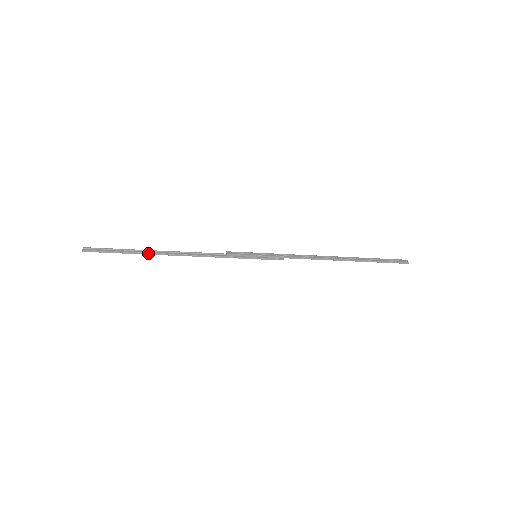
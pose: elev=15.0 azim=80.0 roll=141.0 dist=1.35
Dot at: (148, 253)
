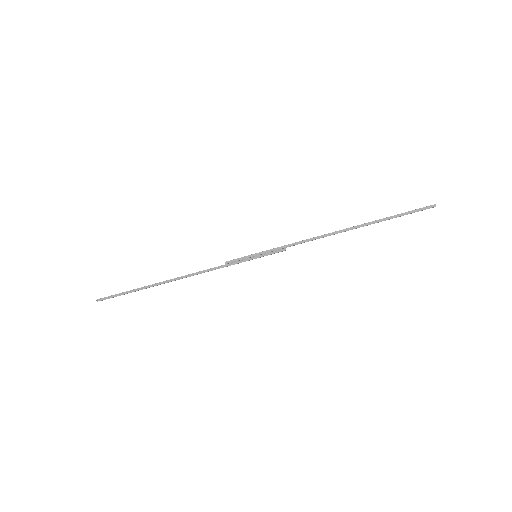
Dot at: (152, 285)
